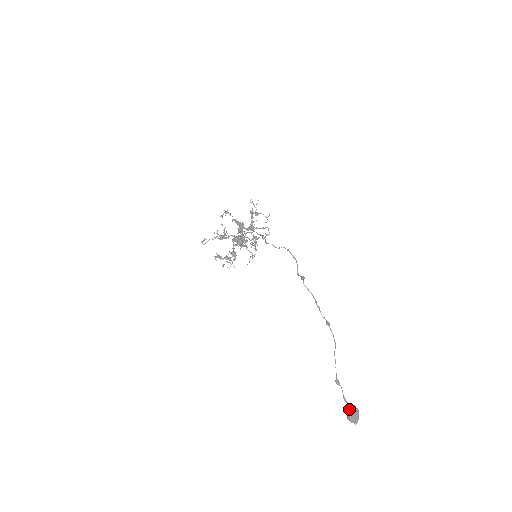
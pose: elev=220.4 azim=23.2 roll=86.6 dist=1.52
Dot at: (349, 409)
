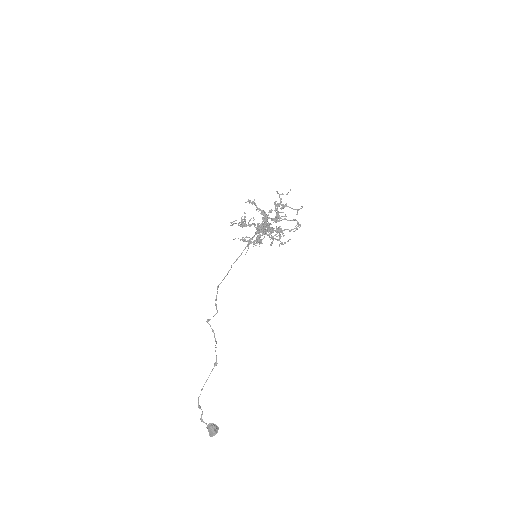
Dot at: (207, 426)
